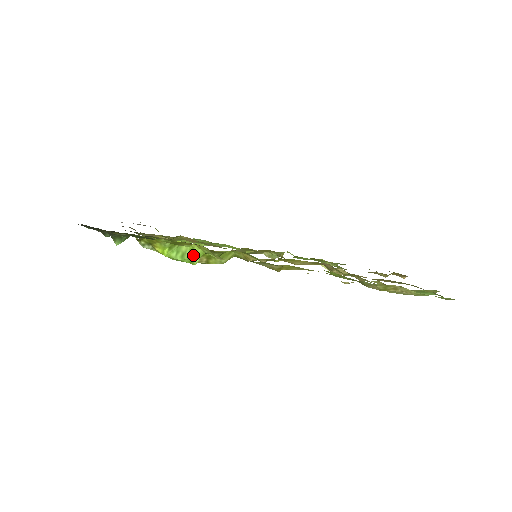
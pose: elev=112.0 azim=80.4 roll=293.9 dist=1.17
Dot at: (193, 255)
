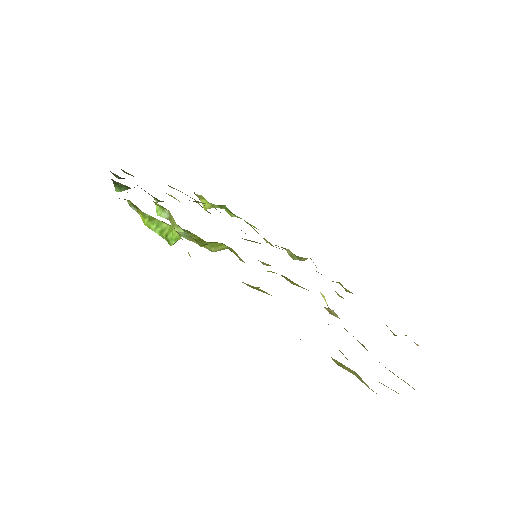
Dot at: (170, 236)
